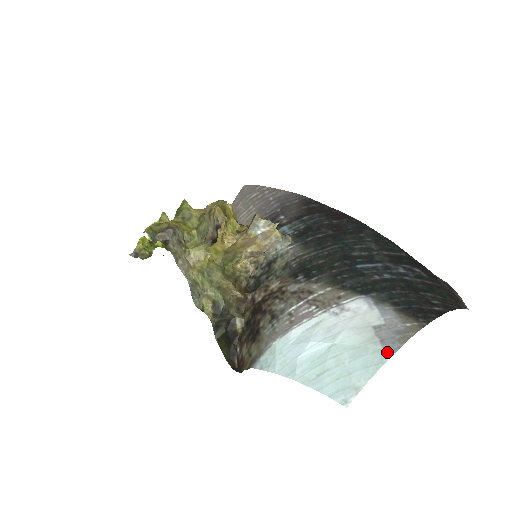
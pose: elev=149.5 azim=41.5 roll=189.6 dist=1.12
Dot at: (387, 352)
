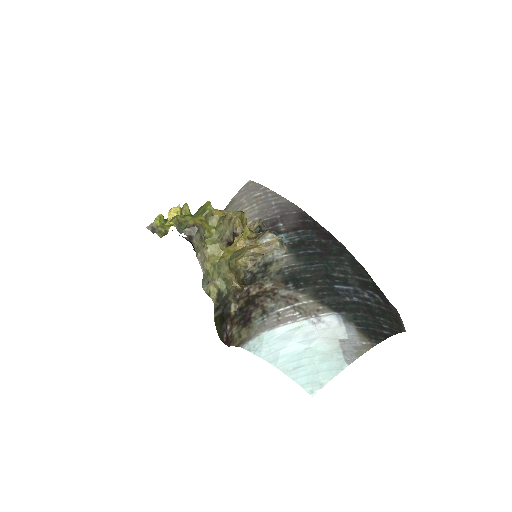
Dot at: (346, 362)
